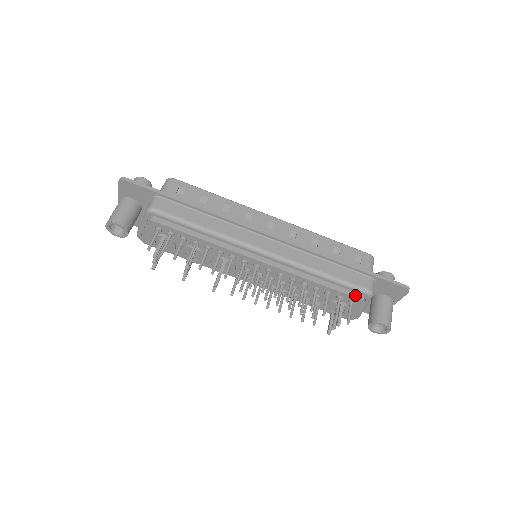
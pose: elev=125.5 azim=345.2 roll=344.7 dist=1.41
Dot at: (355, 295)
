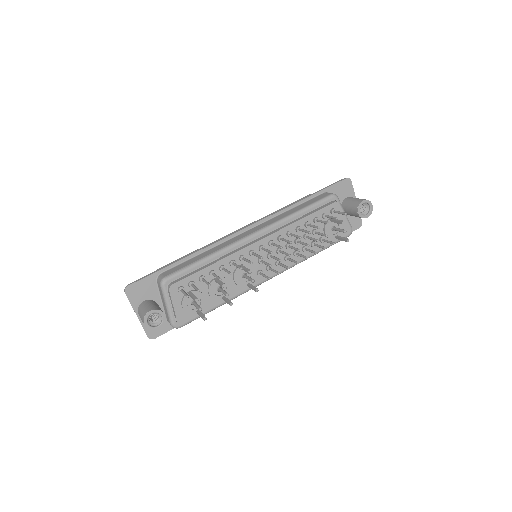
Dot at: (329, 204)
